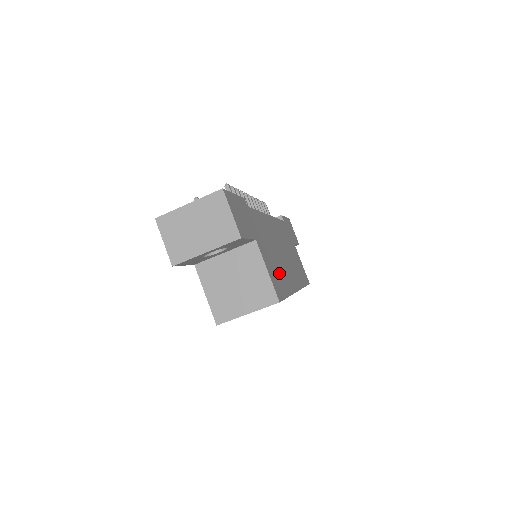
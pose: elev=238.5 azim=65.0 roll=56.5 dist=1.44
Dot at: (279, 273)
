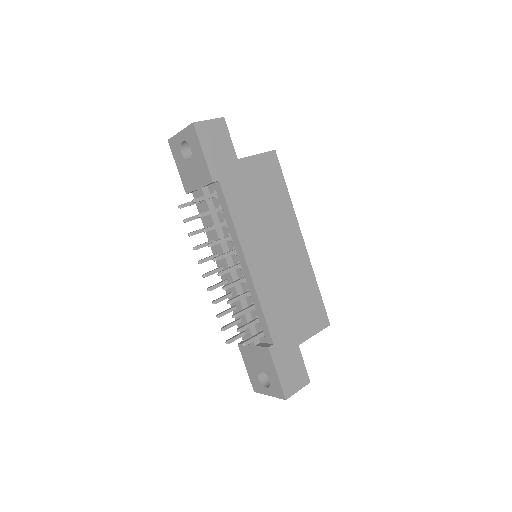
Dot at: (306, 298)
